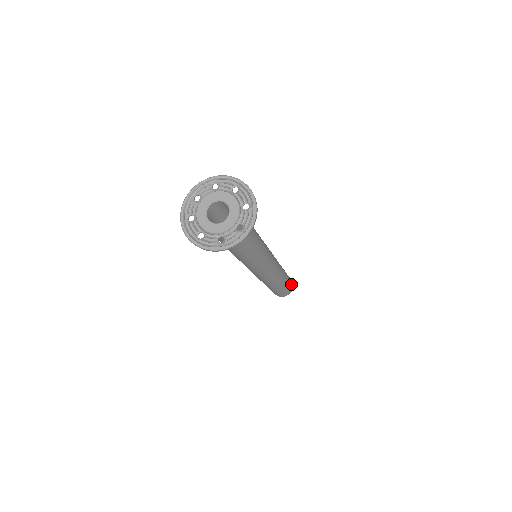
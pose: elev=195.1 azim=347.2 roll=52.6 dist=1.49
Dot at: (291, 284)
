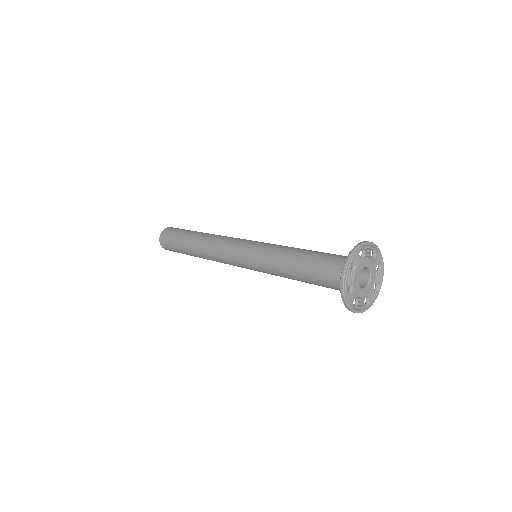
Dot at: occluded
